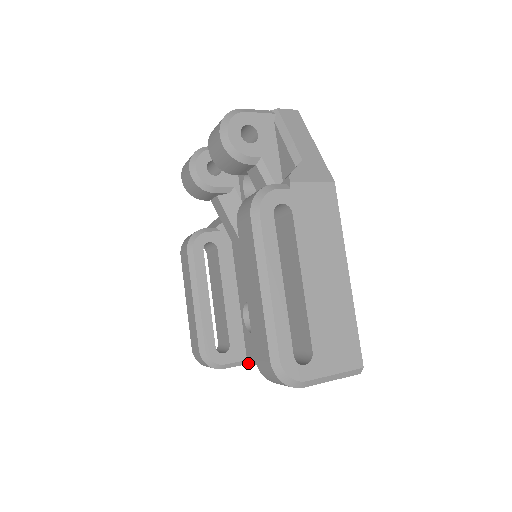
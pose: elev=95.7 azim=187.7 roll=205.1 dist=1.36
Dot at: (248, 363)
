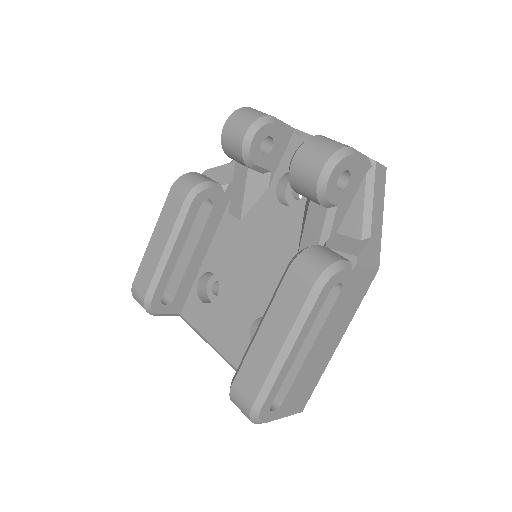
Dot at: (178, 315)
